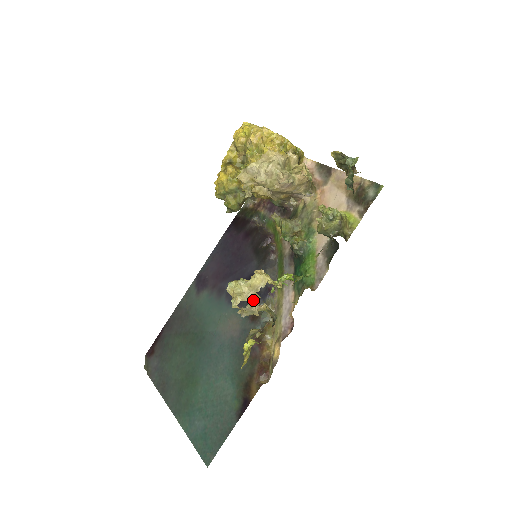
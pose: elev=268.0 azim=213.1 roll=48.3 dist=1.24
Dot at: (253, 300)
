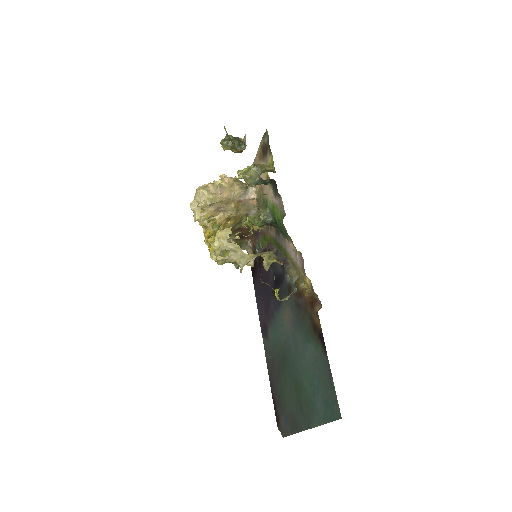
Dot at: (232, 247)
